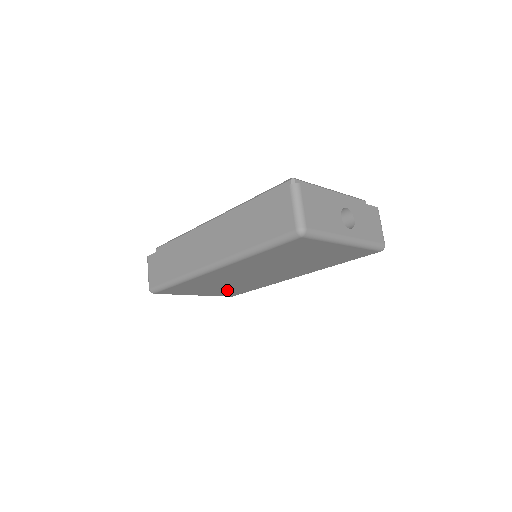
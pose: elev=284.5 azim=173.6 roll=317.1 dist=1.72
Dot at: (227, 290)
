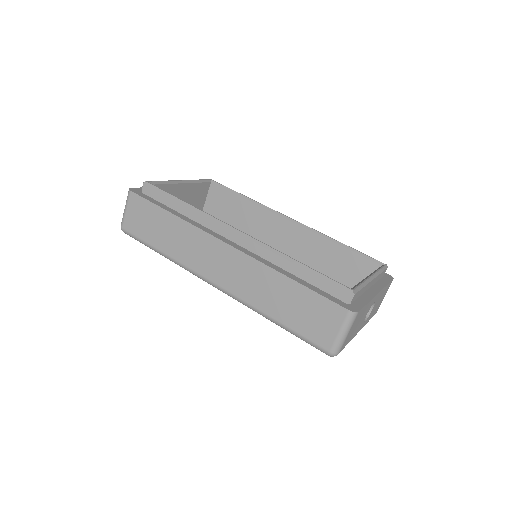
Dot at: occluded
